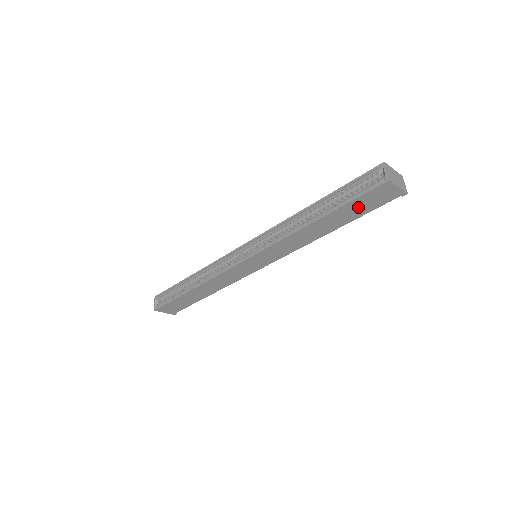
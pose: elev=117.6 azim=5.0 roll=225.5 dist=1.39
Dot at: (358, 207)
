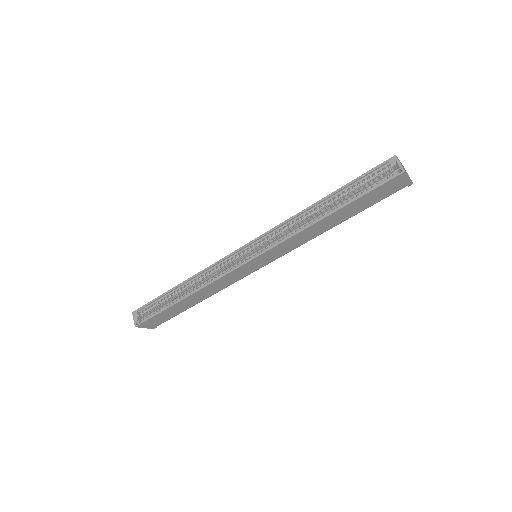
Dot at: (370, 199)
